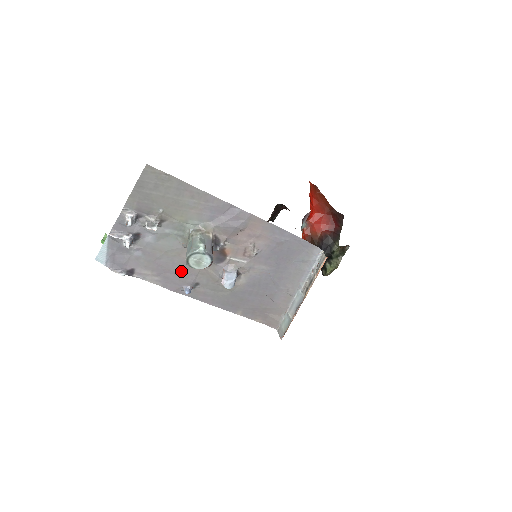
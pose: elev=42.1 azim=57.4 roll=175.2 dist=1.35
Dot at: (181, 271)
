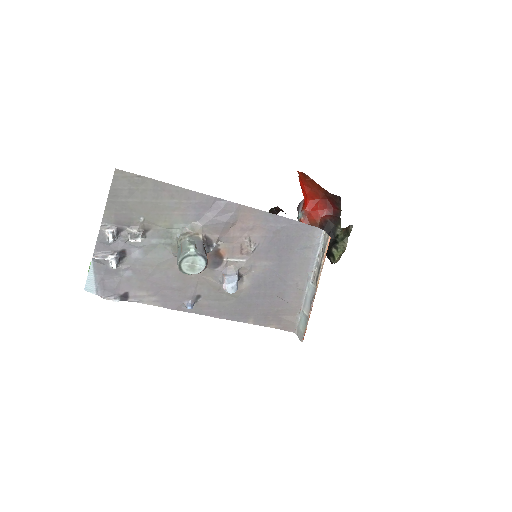
Dot at: (178, 285)
